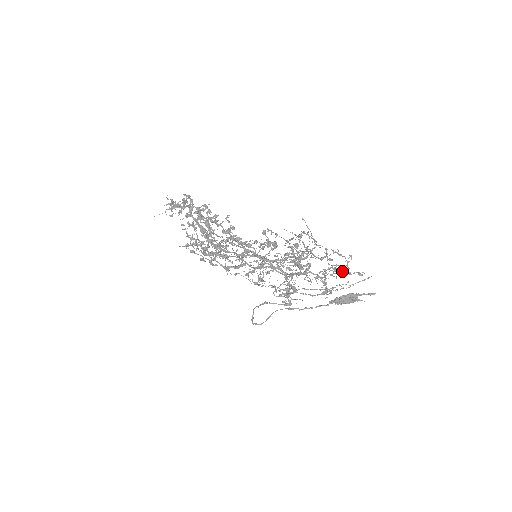
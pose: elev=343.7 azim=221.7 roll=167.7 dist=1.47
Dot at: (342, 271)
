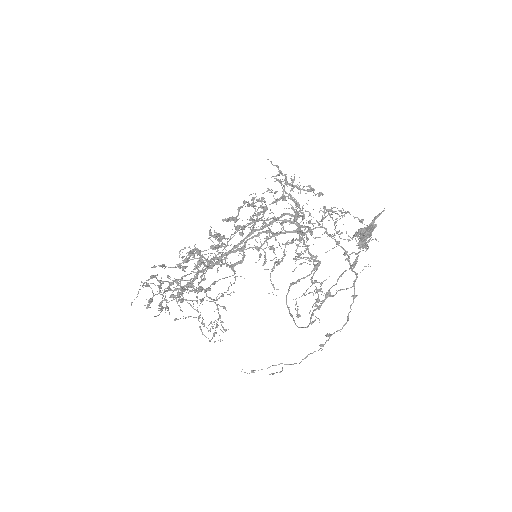
Dot at: (347, 239)
